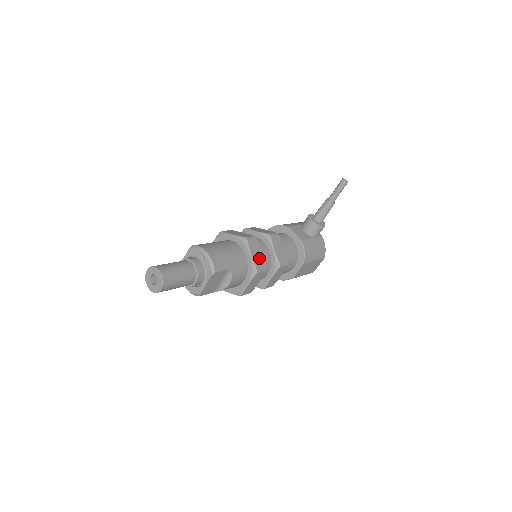
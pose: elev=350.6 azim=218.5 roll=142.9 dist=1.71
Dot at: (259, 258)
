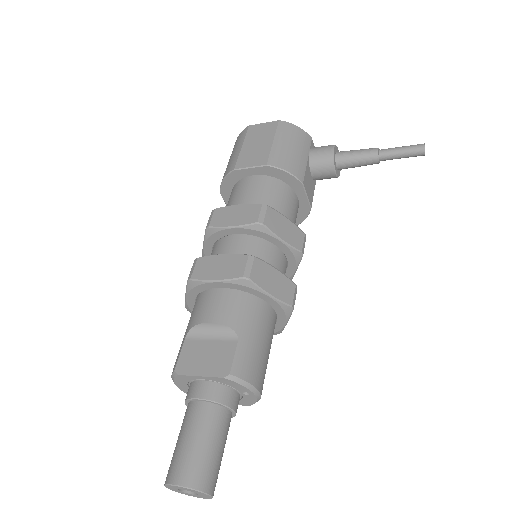
Dot at: occluded
